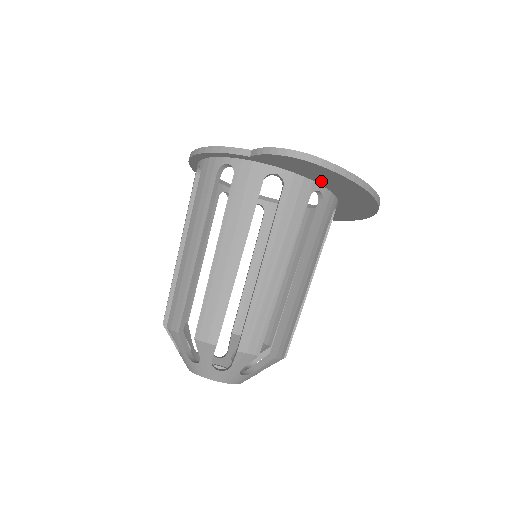
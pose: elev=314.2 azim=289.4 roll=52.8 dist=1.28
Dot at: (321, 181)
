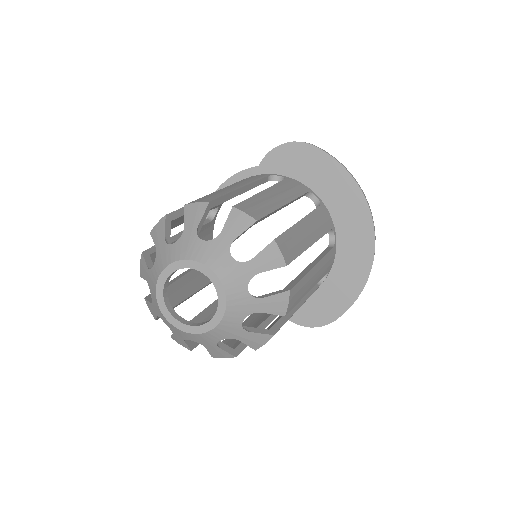
Dot at: (316, 185)
